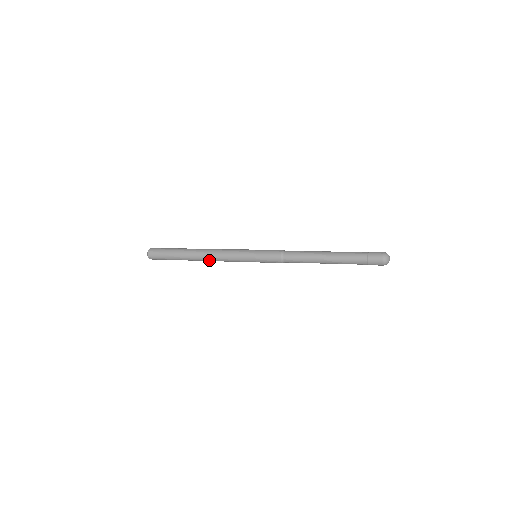
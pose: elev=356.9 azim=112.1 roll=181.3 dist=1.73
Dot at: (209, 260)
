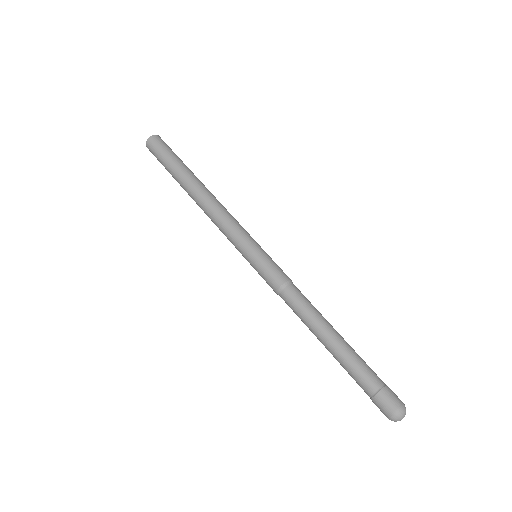
Dot at: occluded
